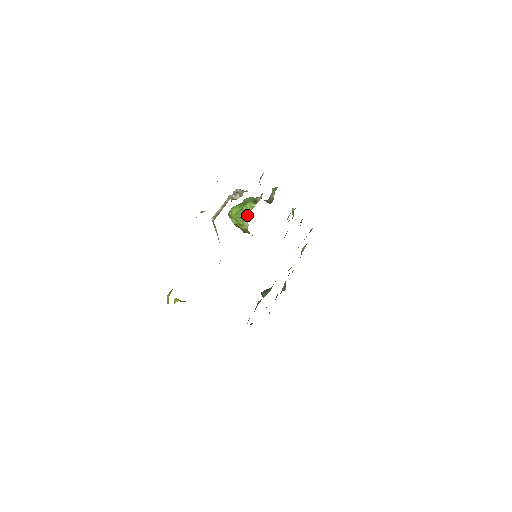
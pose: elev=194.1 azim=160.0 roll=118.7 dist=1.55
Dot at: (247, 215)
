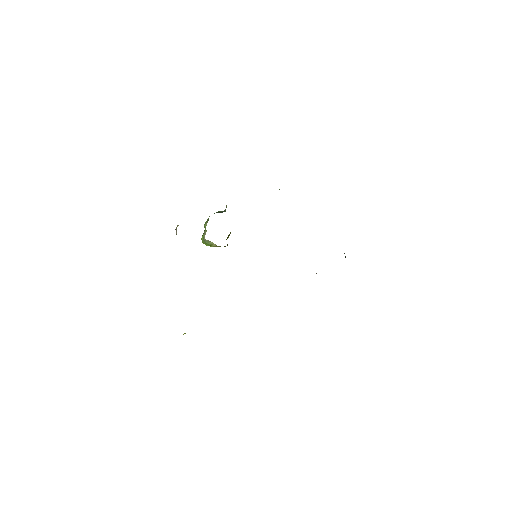
Dot at: occluded
